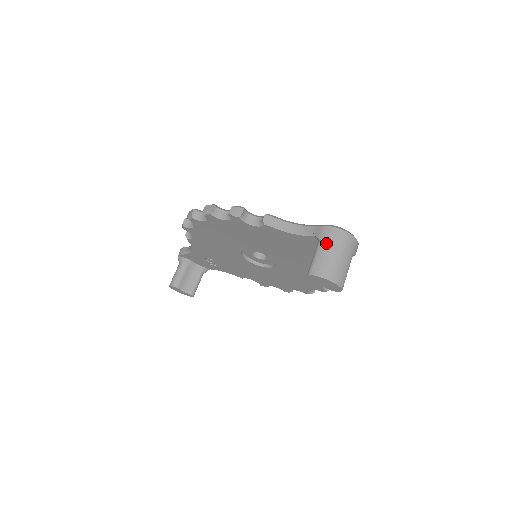
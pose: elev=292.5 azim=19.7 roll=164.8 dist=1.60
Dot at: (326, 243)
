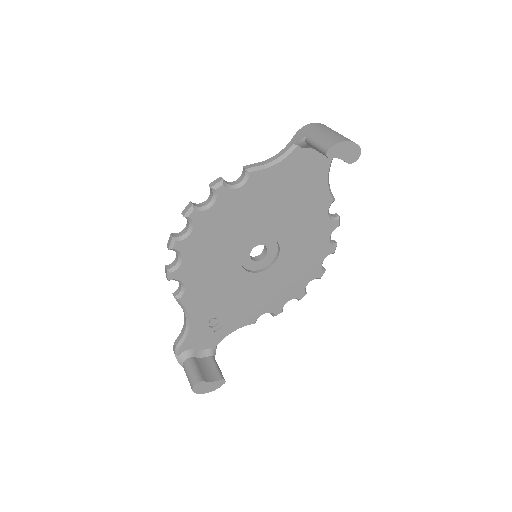
Dot at: (313, 133)
